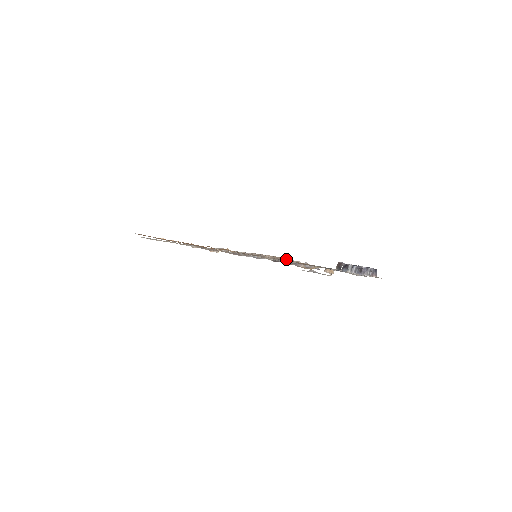
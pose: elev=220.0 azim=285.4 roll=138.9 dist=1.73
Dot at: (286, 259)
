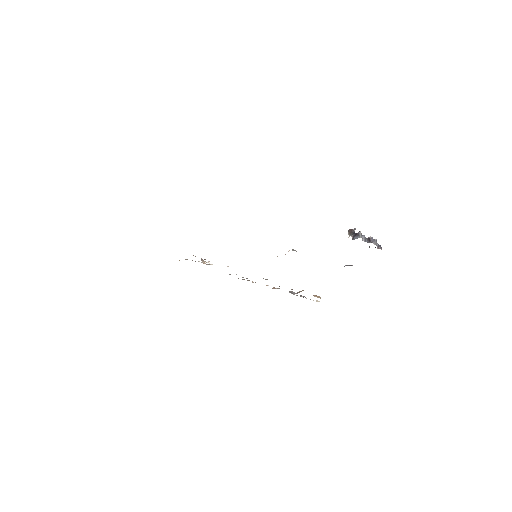
Dot at: occluded
